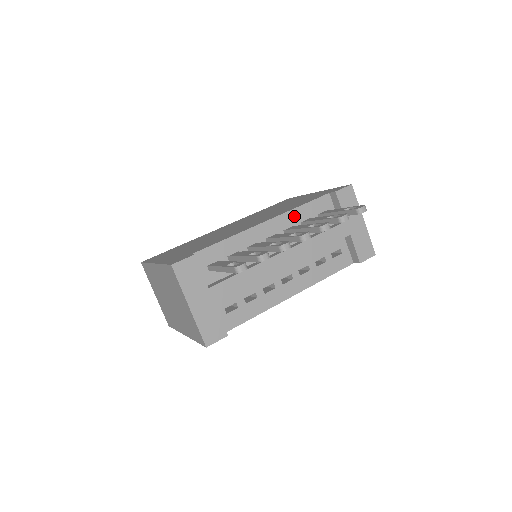
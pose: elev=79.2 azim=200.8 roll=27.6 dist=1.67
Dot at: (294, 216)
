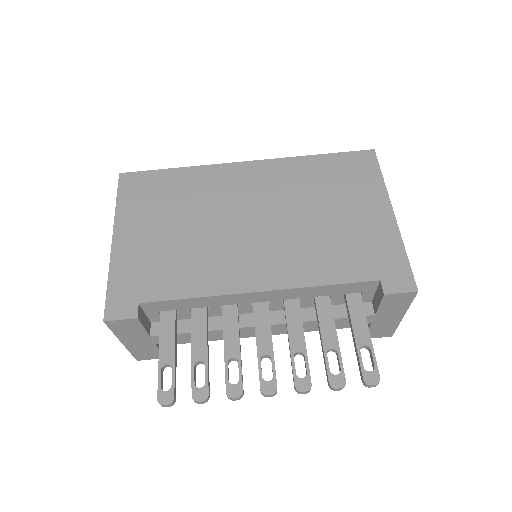
Dot at: (307, 292)
